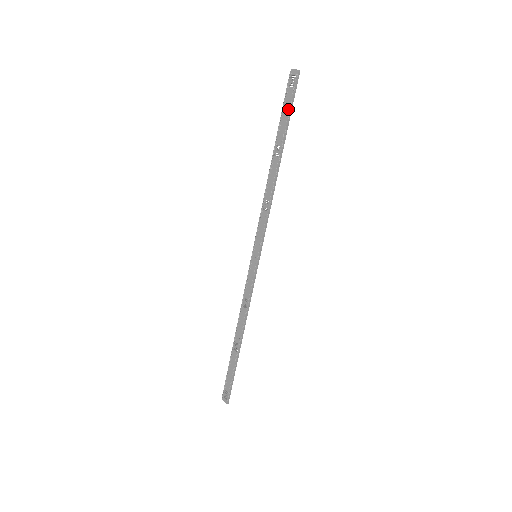
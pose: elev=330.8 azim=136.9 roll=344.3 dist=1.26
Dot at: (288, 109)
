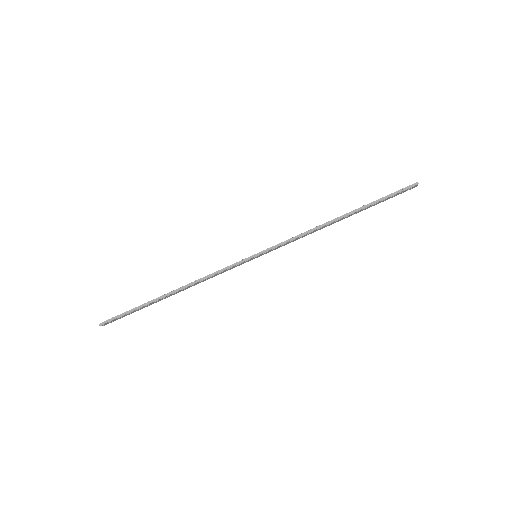
Dot at: (386, 196)
